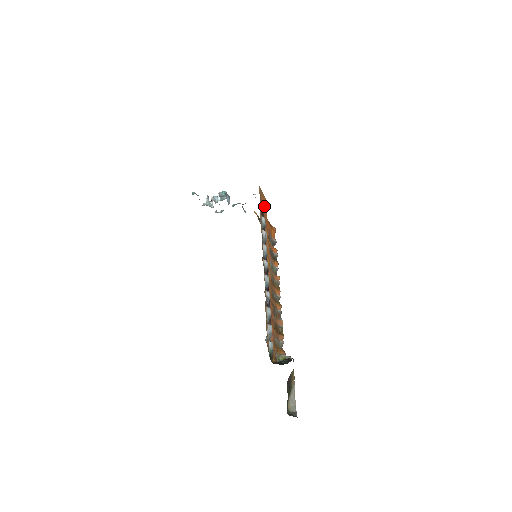
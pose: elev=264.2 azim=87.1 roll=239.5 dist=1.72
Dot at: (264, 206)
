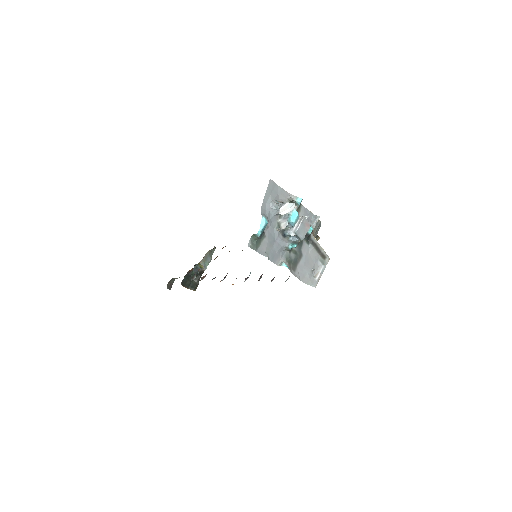
Dot at: occluded
